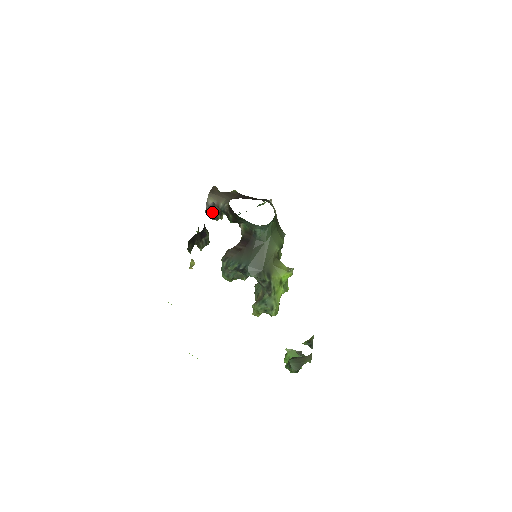
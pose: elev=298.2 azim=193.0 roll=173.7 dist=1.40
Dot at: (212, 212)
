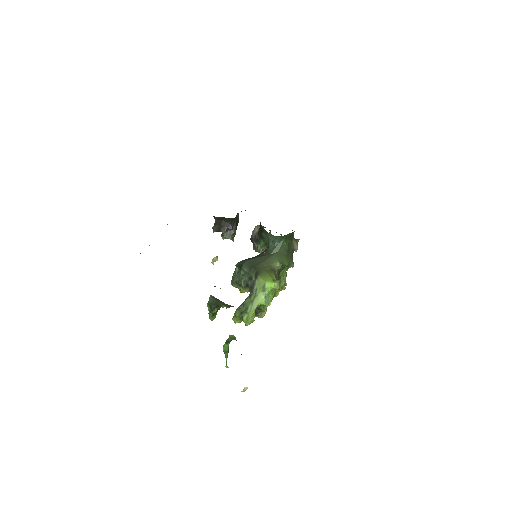
Dot at: (255, 240)
